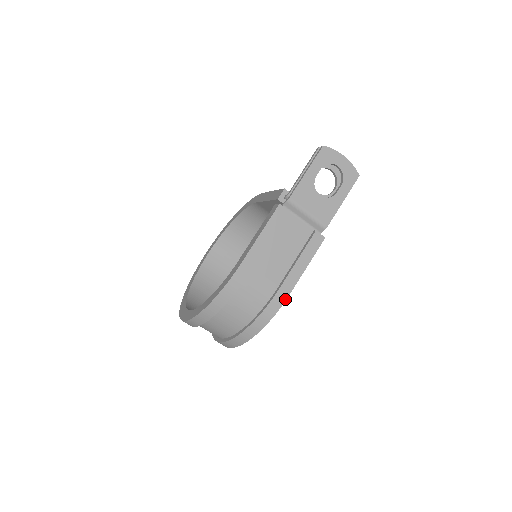
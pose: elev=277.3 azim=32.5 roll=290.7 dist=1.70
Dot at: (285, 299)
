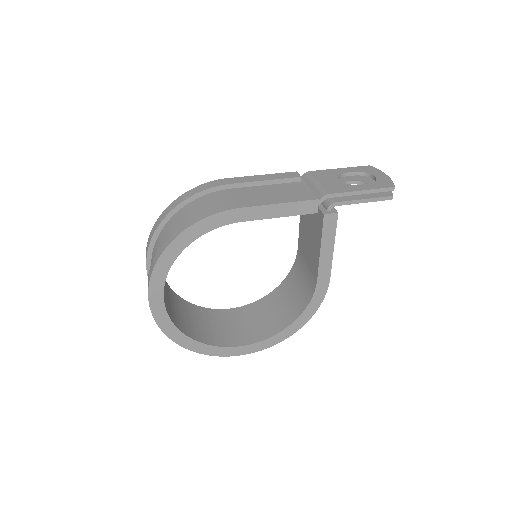
Dot at: (233, 208)
